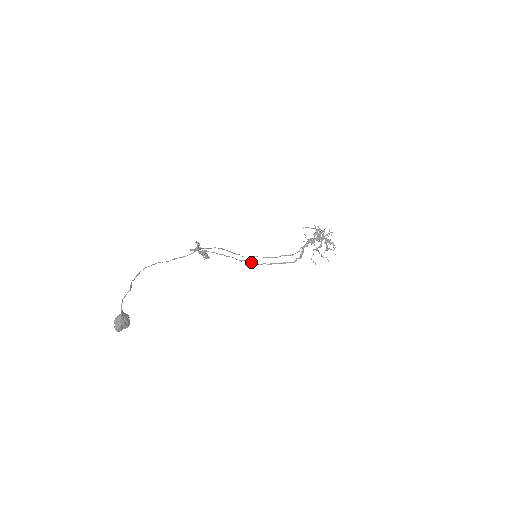
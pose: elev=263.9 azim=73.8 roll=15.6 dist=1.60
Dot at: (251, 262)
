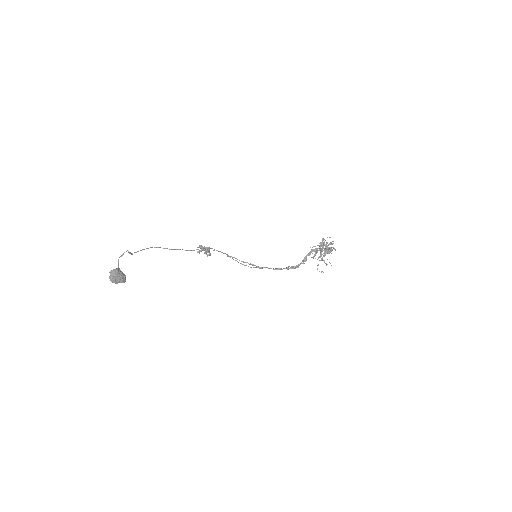
Dot at: (253, 264)
